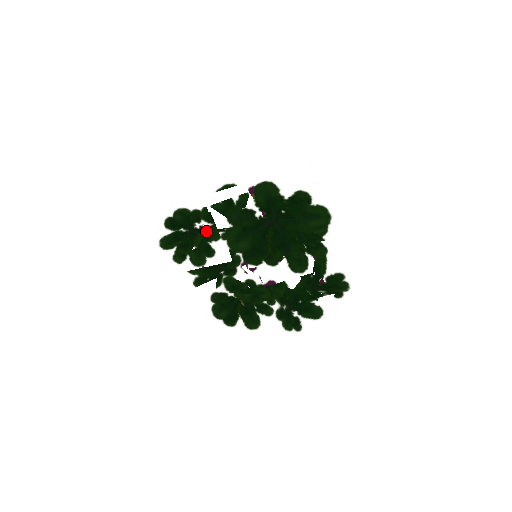
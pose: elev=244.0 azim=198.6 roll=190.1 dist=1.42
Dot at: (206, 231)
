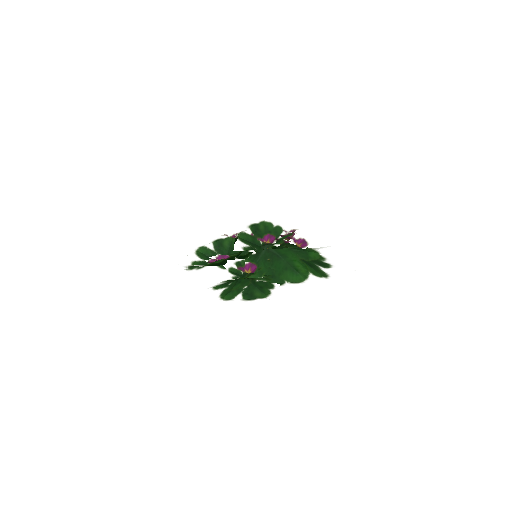
Dot at: occluded
